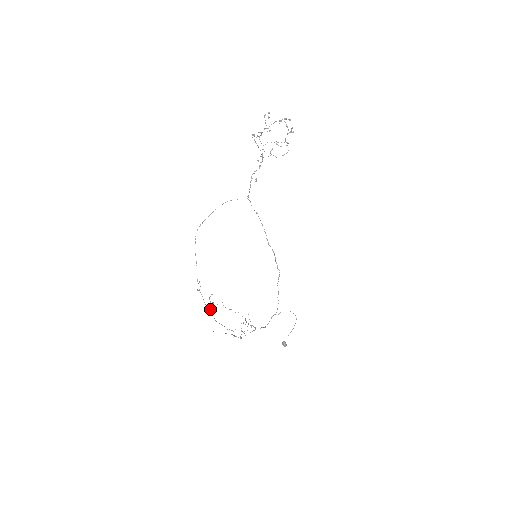
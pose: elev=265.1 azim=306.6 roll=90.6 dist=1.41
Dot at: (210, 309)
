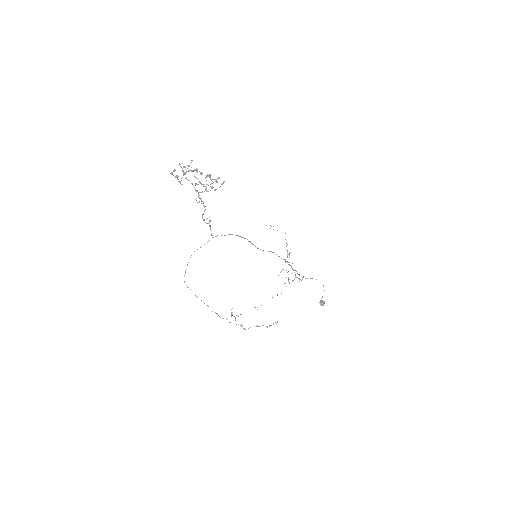
Dot at: (236, 324)
